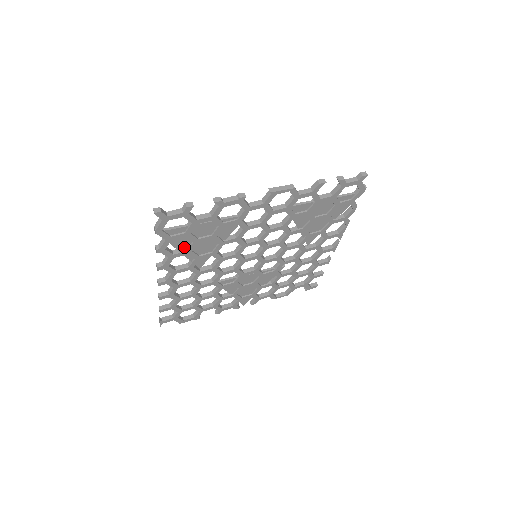
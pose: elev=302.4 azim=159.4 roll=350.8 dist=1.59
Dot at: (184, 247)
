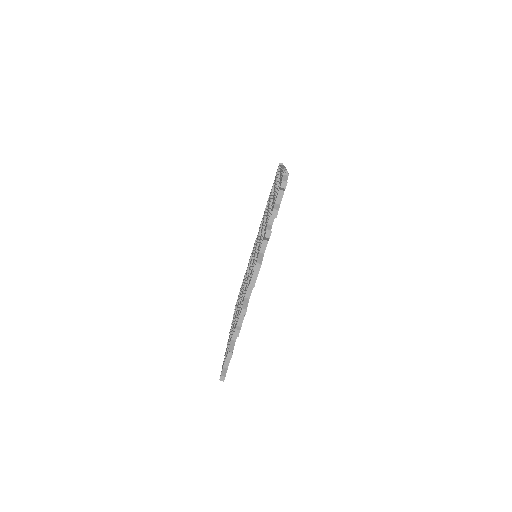
Dot at: occluded
